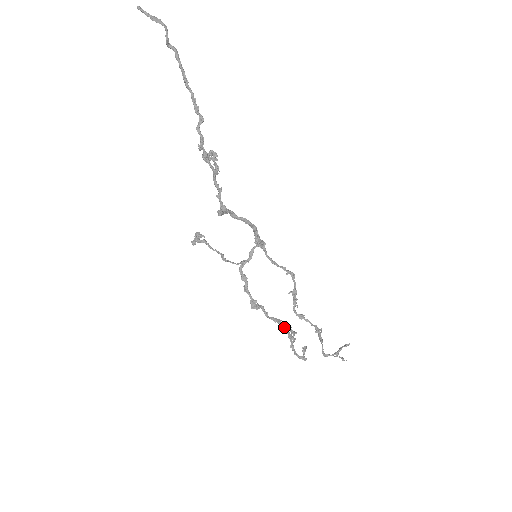
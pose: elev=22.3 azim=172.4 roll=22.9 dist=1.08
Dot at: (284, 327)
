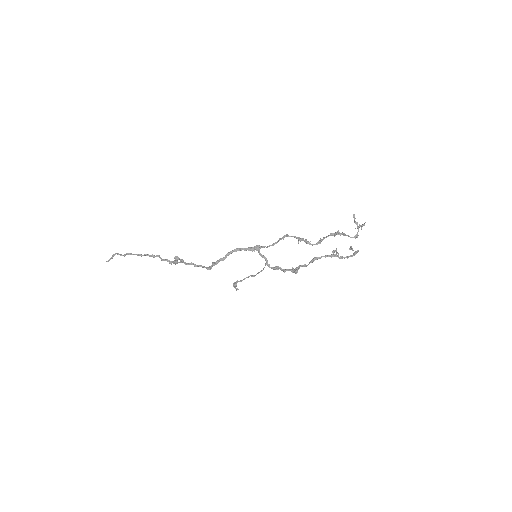
Dot at: (320, 257)
